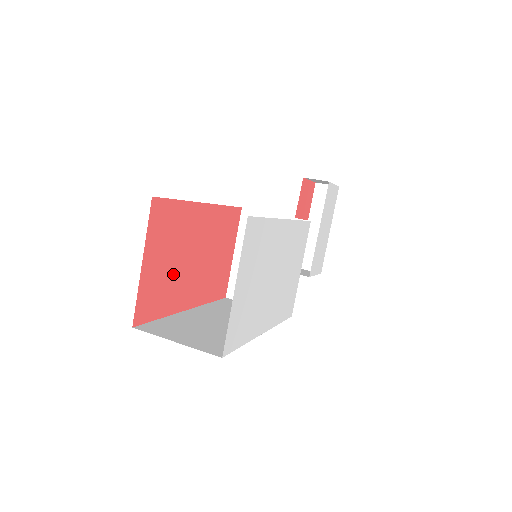
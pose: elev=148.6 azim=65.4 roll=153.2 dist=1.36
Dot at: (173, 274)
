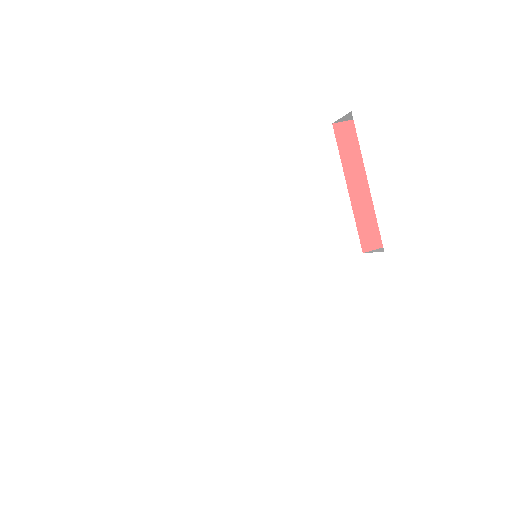
Dot at: occluded
